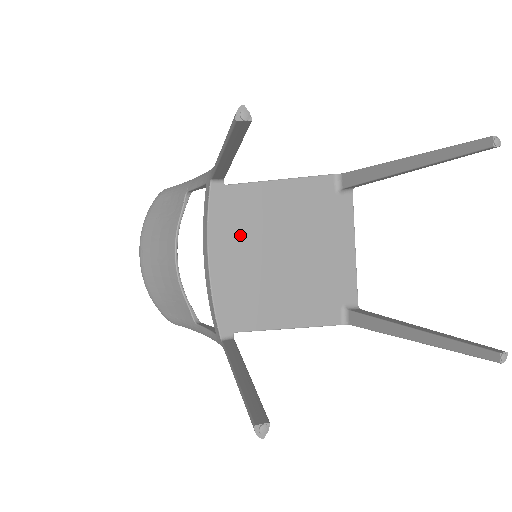
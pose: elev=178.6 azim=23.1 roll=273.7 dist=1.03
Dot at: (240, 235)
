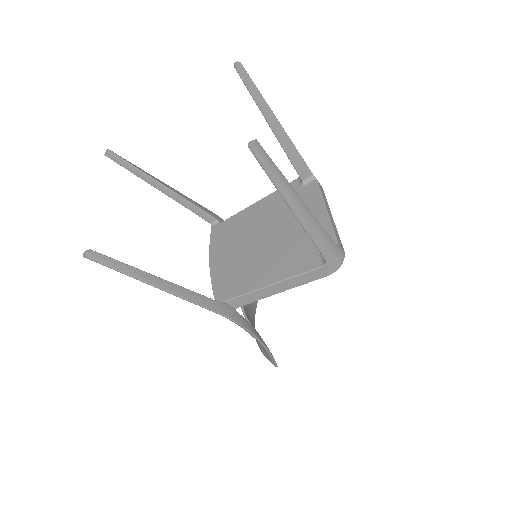
Dot at: (230, 243)
